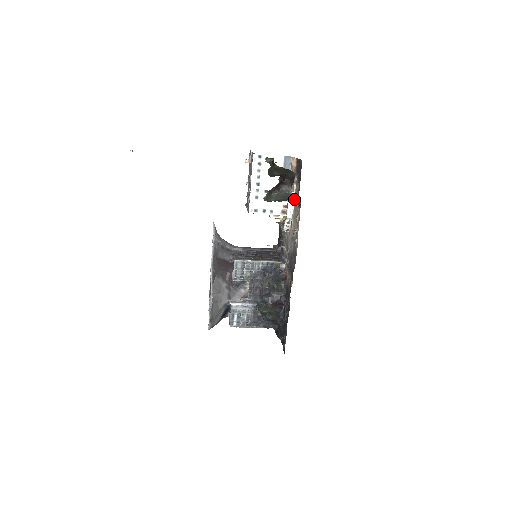
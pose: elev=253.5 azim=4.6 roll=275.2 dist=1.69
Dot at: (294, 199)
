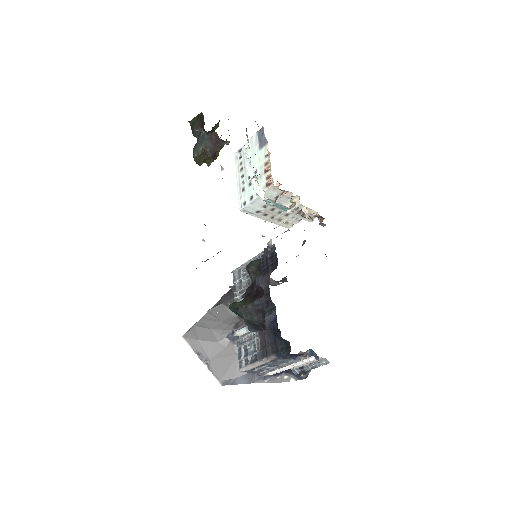
Dot at: (216, 139)
